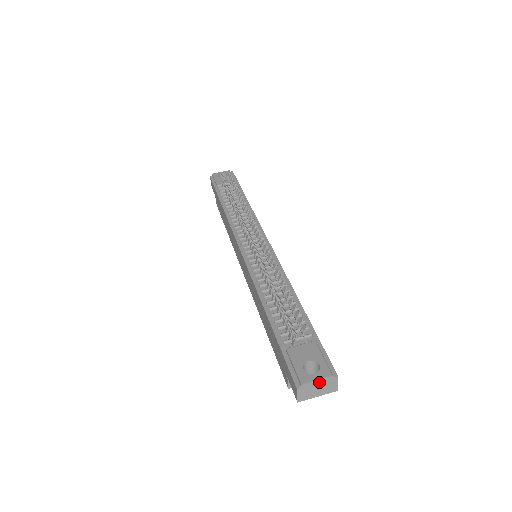
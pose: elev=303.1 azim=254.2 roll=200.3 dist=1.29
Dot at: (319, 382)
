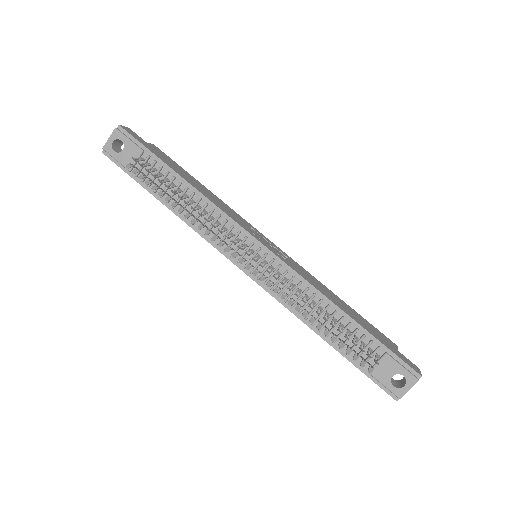
Dot at: (410, 388)
